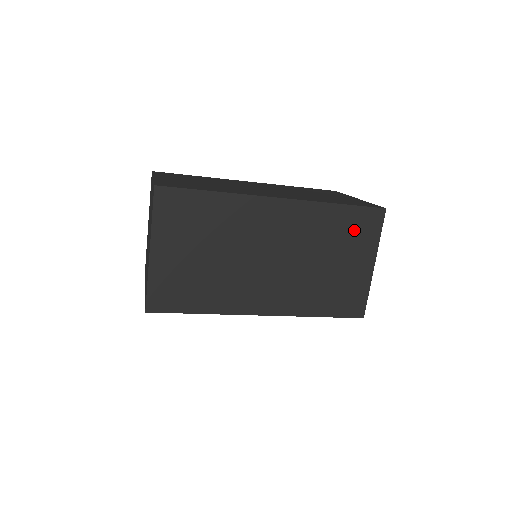
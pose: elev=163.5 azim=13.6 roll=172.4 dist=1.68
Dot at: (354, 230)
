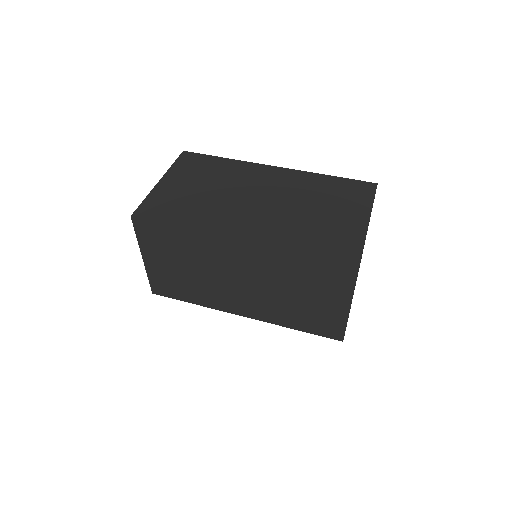
Dot at: (323, 276)
